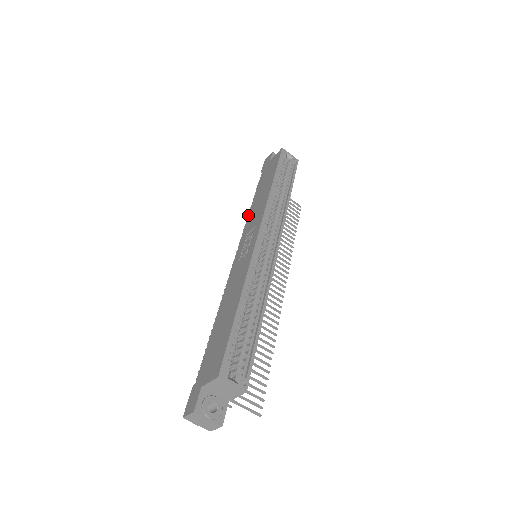
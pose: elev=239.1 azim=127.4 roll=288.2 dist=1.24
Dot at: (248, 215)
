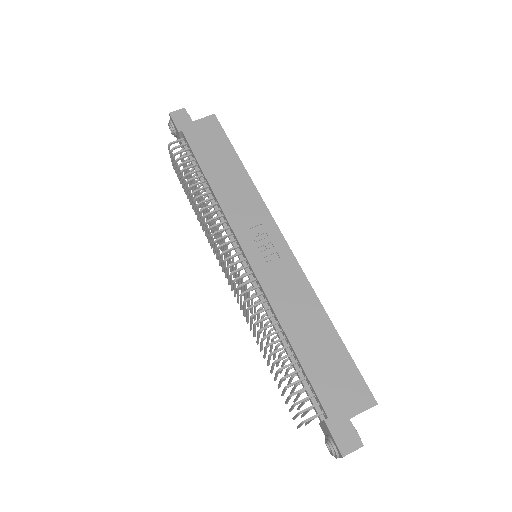
Dot at: (217, 199)
